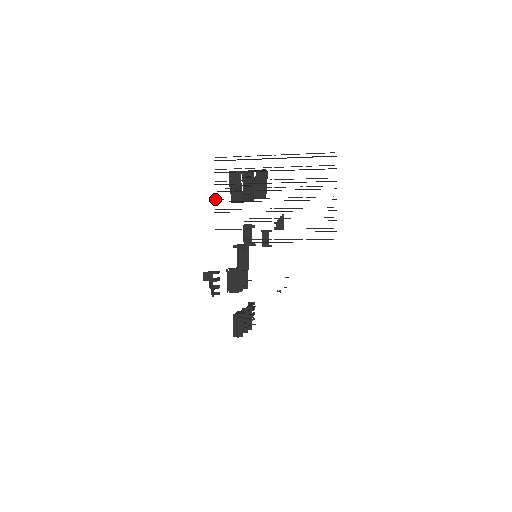
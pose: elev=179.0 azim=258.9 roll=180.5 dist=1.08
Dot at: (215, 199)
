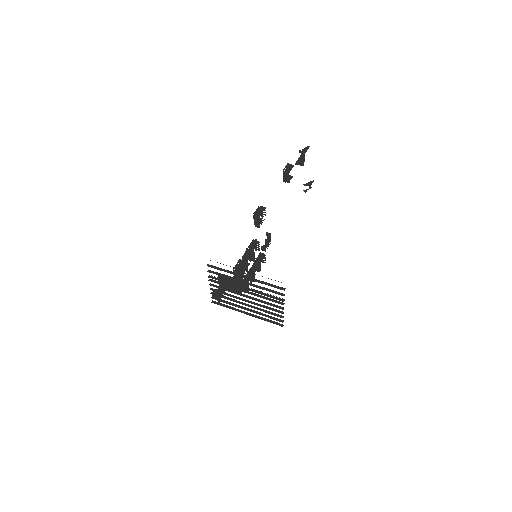
Dot at: (210, 284)
